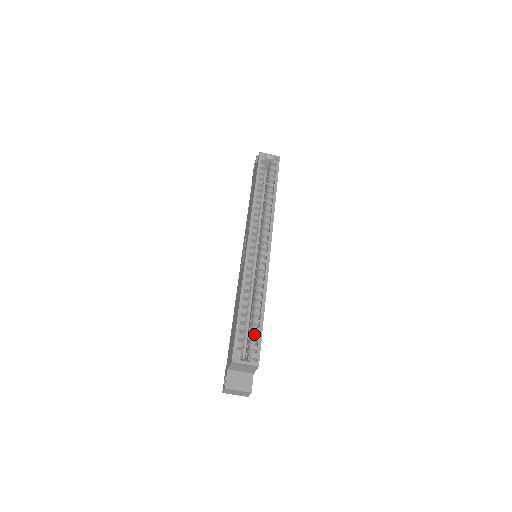
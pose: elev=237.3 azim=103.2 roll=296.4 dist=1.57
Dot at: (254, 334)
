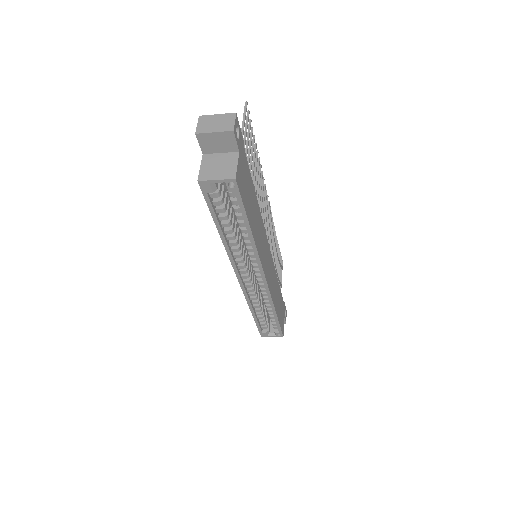
Dot at: (274, 321)
